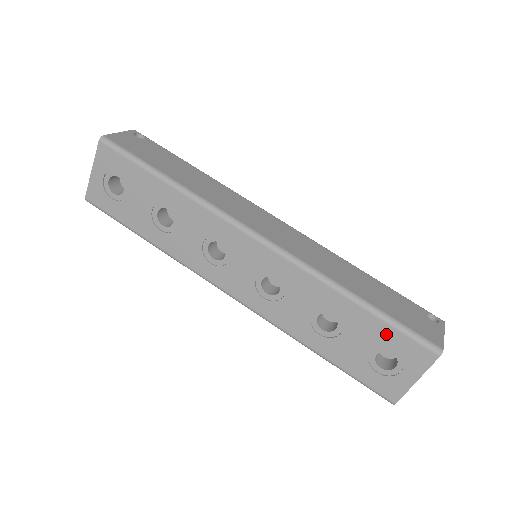
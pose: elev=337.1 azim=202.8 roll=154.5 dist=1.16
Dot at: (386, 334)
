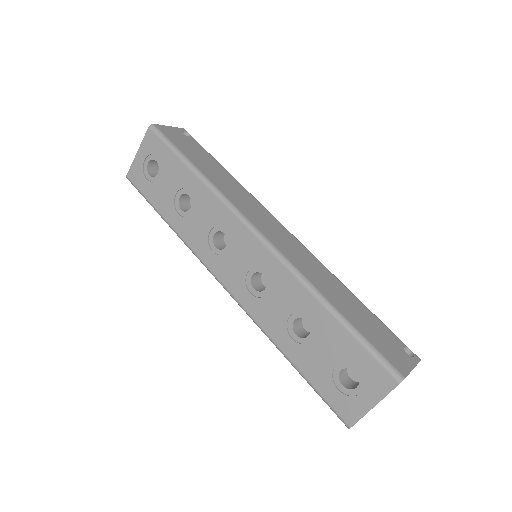
Dot at: (352, 350)
